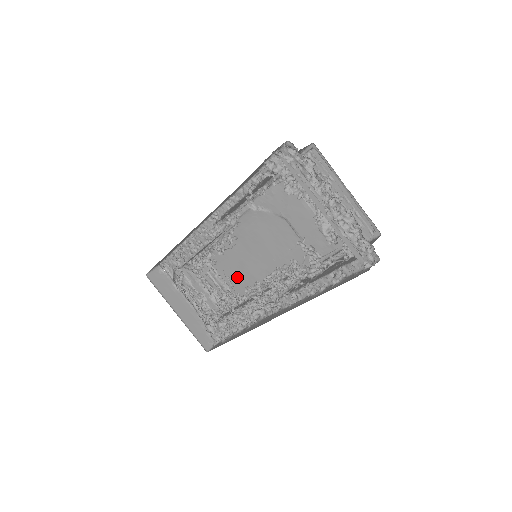
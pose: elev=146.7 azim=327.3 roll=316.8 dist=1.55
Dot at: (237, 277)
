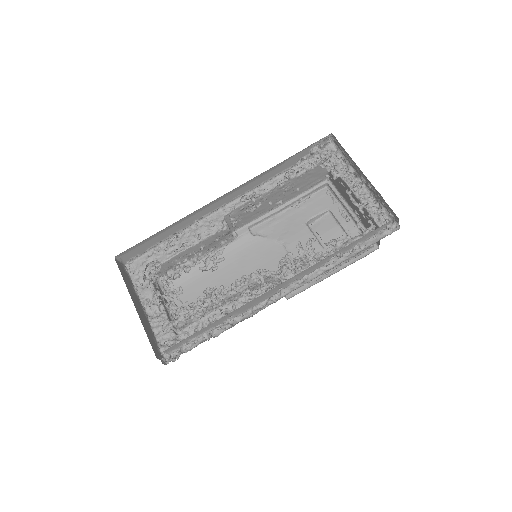
Dot at: occluded
